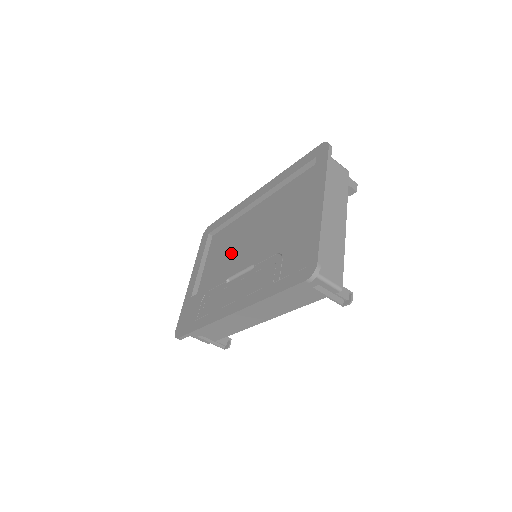
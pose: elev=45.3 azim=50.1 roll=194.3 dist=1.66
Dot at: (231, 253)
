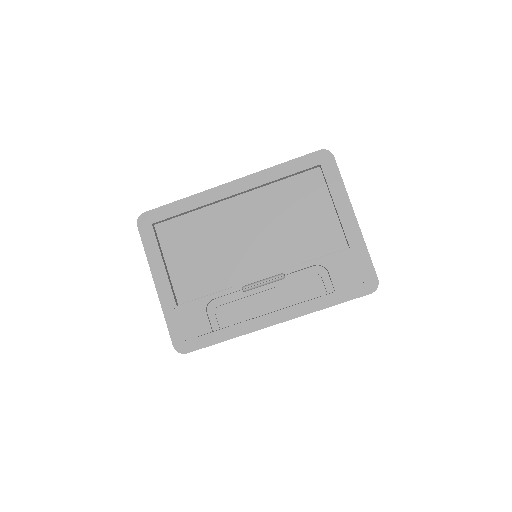
Dot at: (218, 253)
